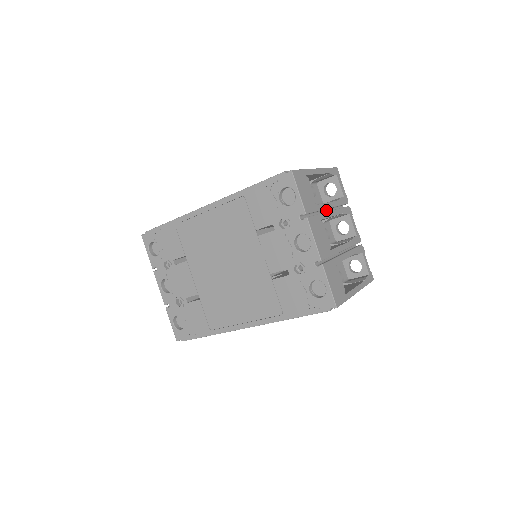
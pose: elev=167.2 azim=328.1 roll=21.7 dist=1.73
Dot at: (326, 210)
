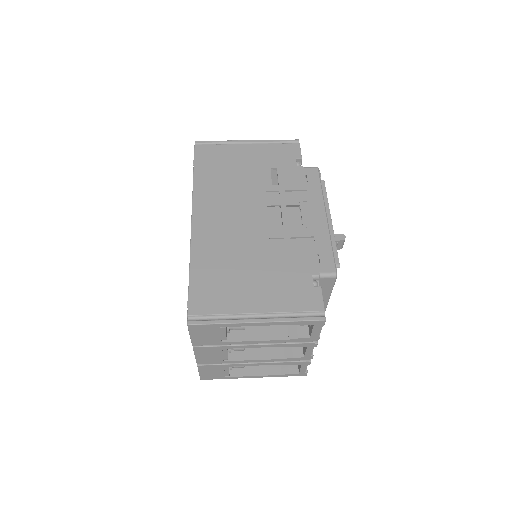
Dot at: occluded
